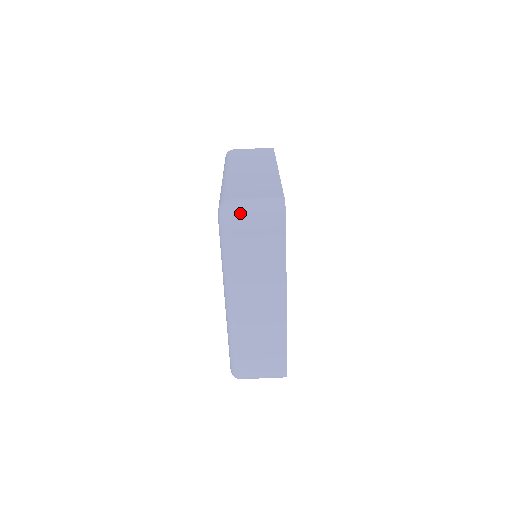
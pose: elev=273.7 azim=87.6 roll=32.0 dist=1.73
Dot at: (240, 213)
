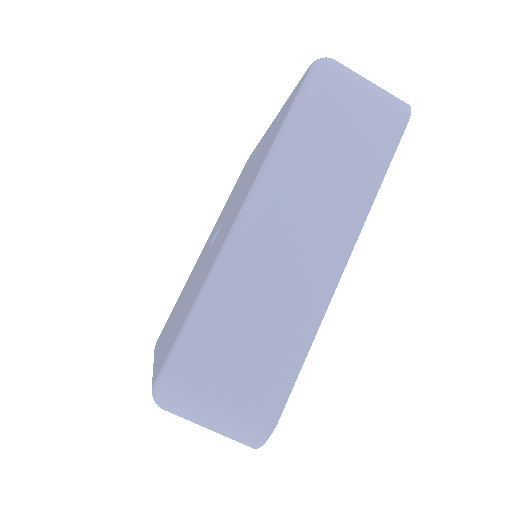
Dot at: (350, 71)
